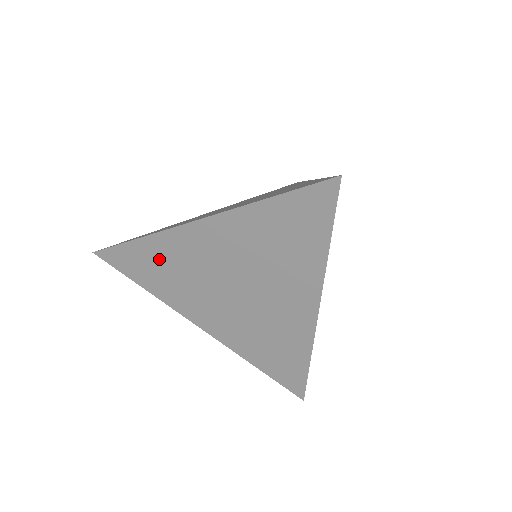
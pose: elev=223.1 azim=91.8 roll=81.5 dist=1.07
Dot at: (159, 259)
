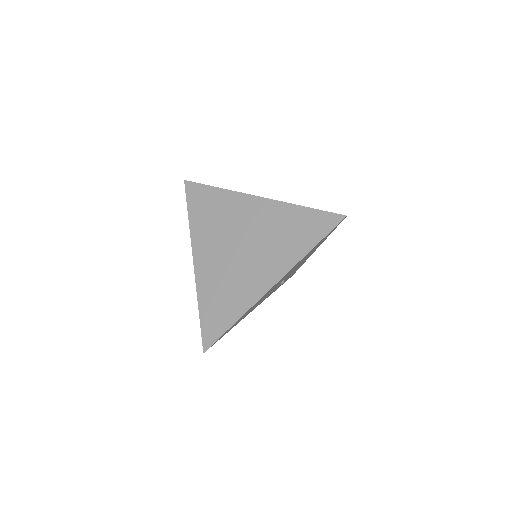
Dot at: (217, 205)
